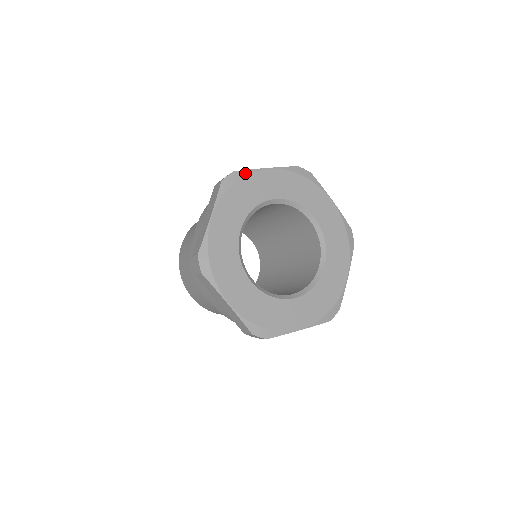
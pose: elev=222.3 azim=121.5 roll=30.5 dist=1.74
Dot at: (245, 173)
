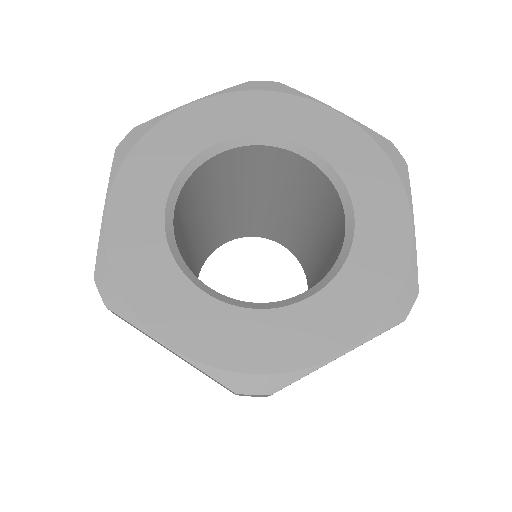
Dot at: (153, 123)
